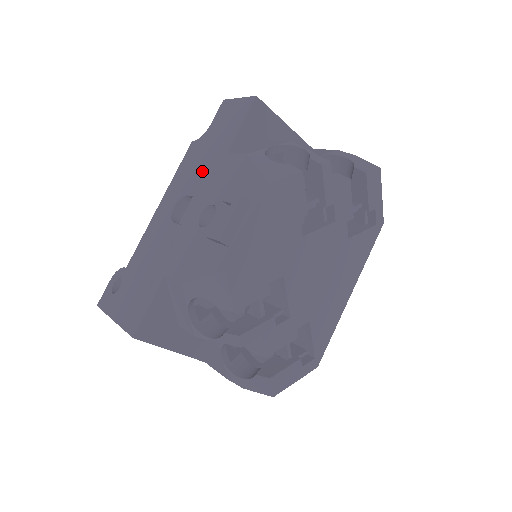
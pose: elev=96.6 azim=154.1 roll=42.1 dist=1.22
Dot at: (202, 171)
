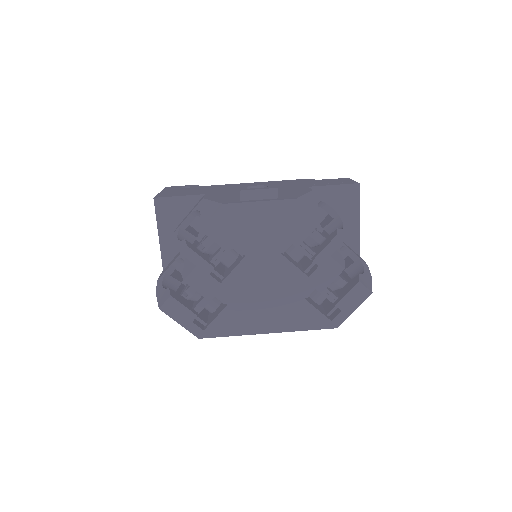
Dot at: (289, 185)
